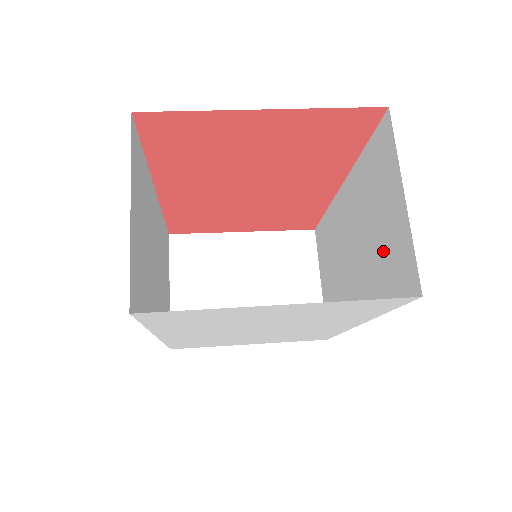
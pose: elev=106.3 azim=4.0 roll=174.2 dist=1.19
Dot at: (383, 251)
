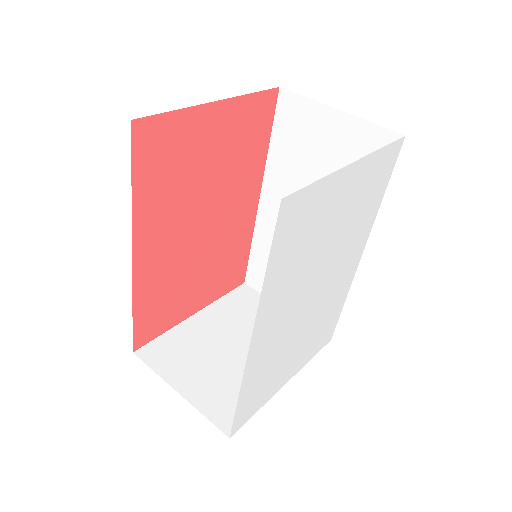
Dot at: occluded
